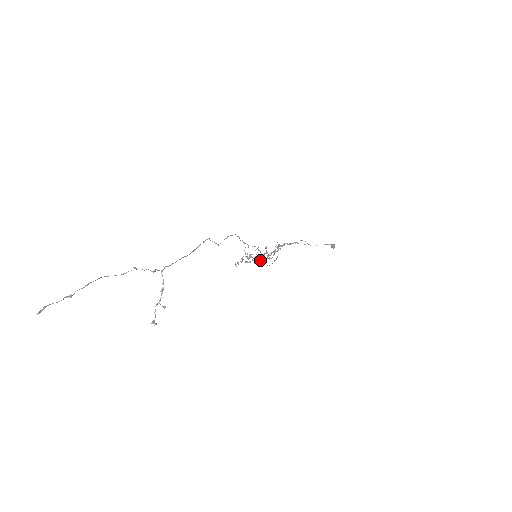
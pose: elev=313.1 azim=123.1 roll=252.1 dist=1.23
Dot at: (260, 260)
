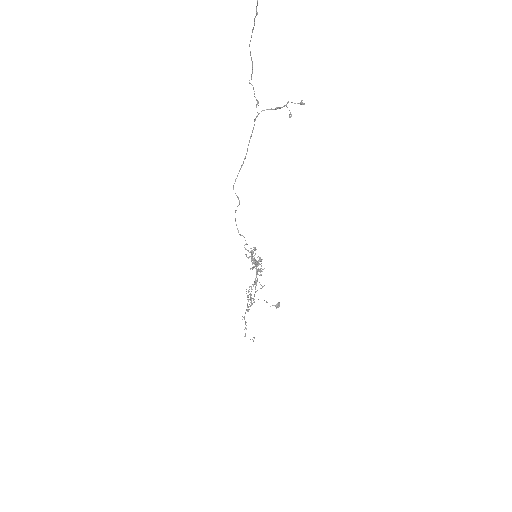
Dot at: (261, 261)
